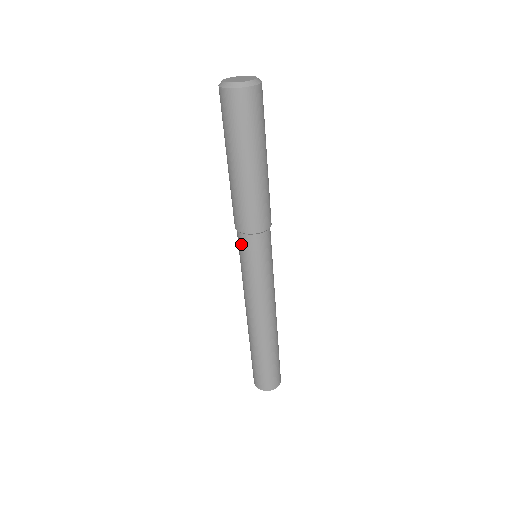
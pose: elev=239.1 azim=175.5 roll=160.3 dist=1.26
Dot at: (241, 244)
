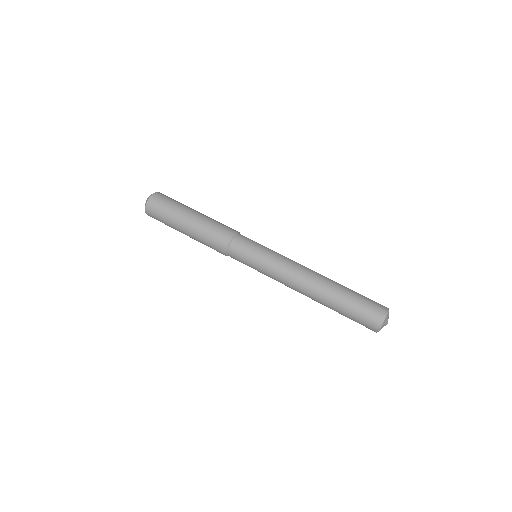
Dot at: (238, 251)
